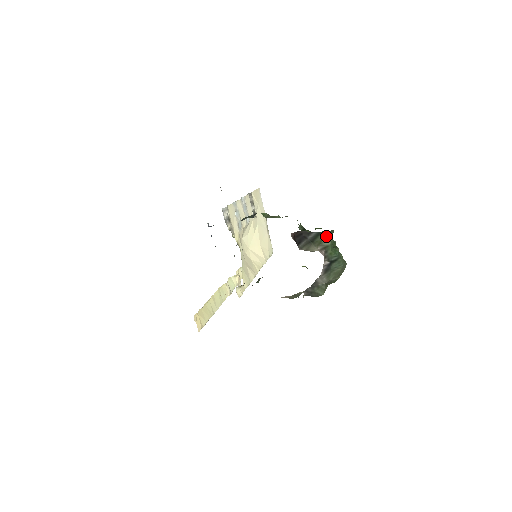
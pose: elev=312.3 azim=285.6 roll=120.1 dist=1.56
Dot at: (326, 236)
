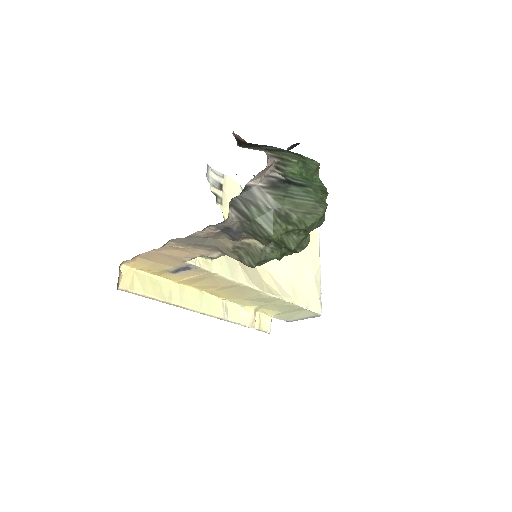
Dot at: (295, 156)
